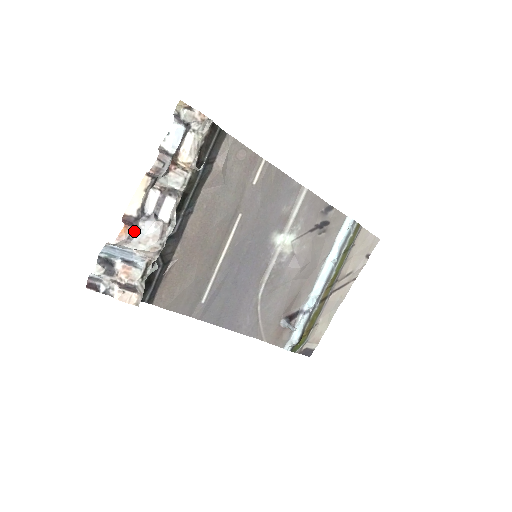
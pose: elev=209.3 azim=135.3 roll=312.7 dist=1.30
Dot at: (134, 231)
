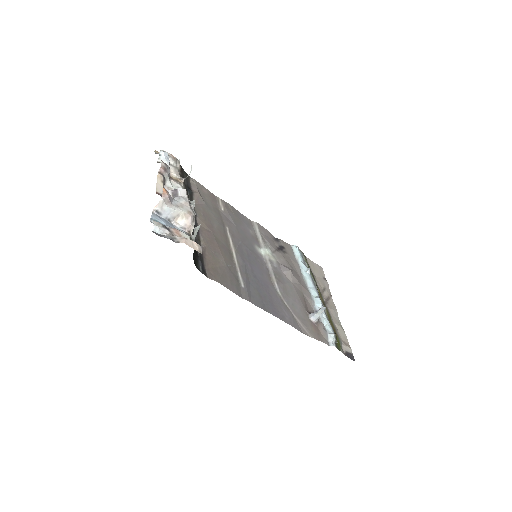
Dot at: (170, 196)
